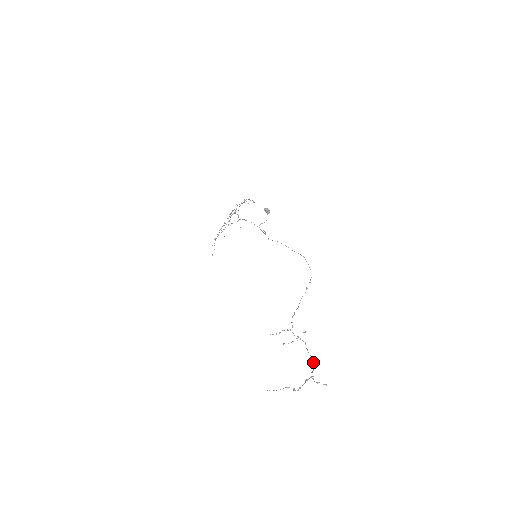
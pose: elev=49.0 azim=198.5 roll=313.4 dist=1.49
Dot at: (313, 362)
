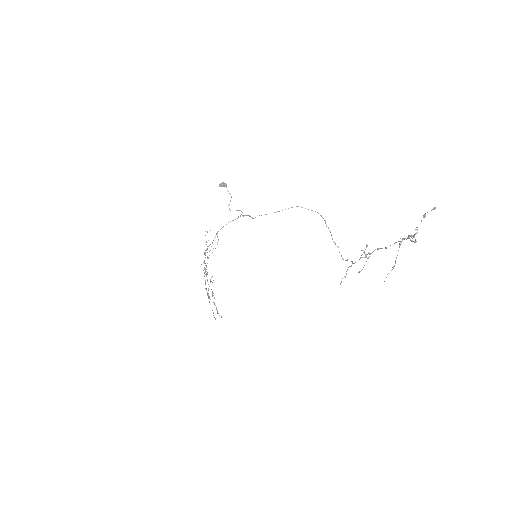
Dot at: (402, 238)
